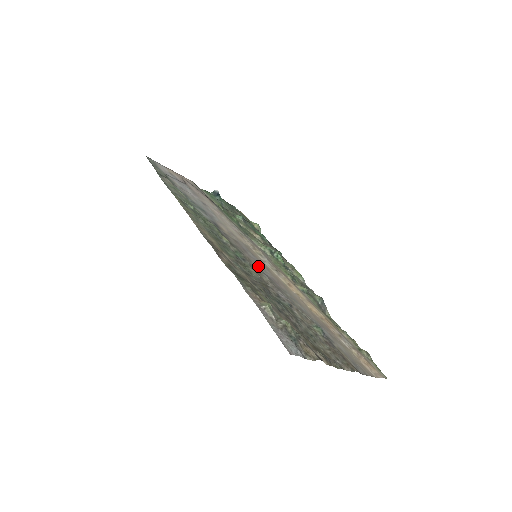
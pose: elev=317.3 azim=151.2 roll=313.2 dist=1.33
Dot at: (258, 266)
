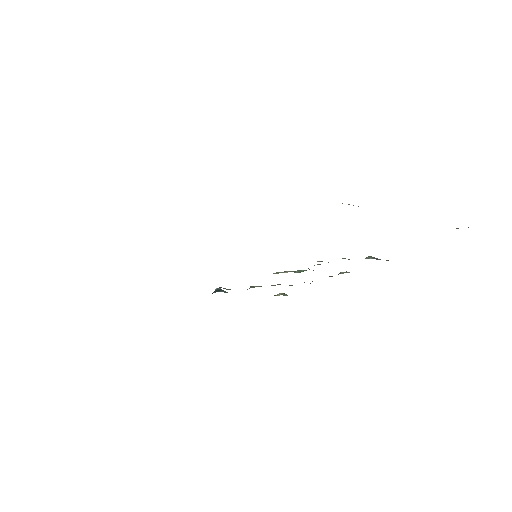
Dot at: occluded
